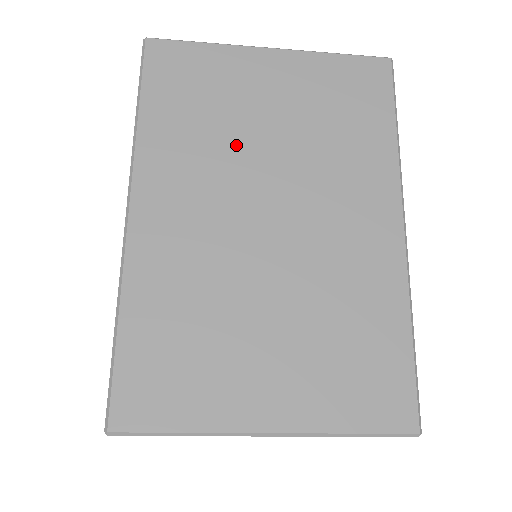
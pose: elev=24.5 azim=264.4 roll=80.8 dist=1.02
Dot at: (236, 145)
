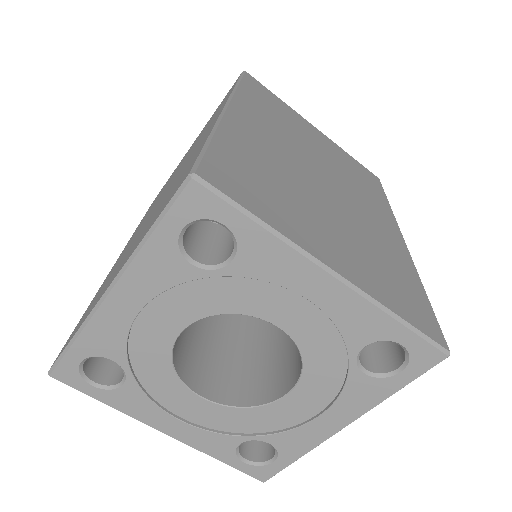
Dot at: occluded
